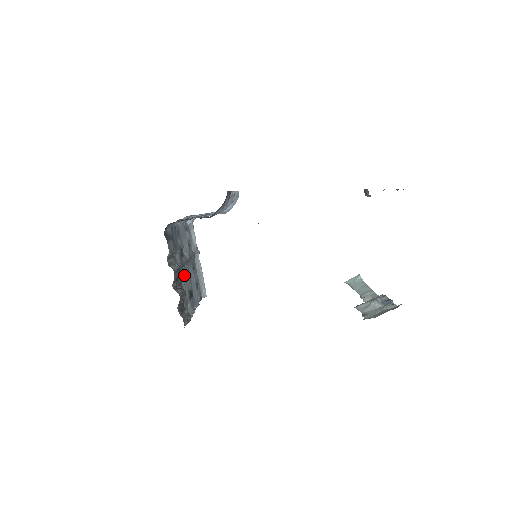
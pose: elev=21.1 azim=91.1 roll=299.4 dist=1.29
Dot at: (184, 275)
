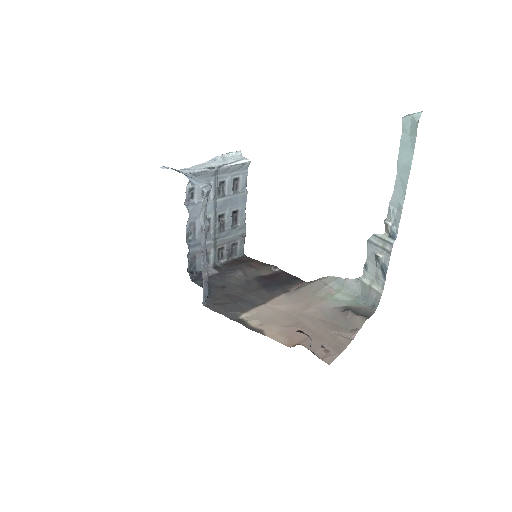
Dot at: (220, 236)
